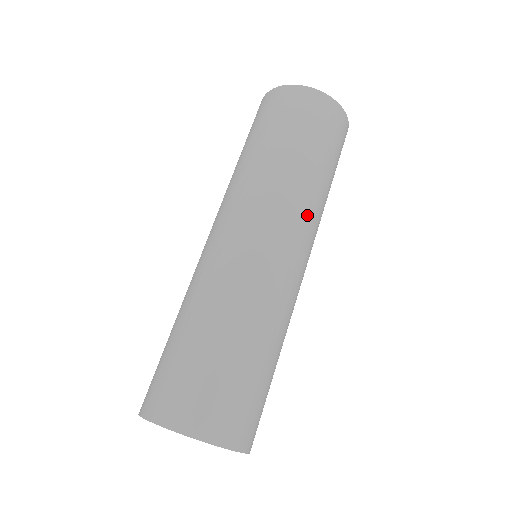
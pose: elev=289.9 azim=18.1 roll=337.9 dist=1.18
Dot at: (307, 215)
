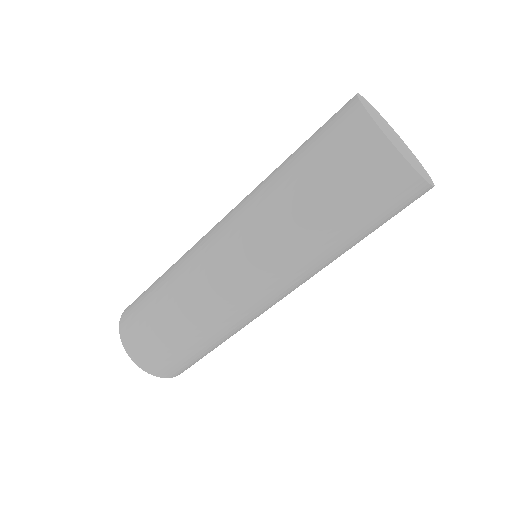
Dot at: occluded
